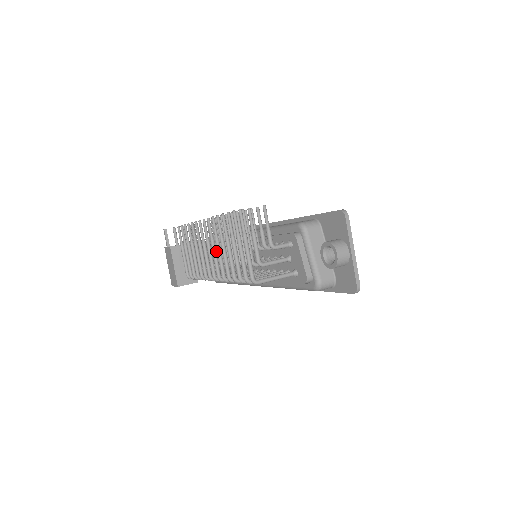
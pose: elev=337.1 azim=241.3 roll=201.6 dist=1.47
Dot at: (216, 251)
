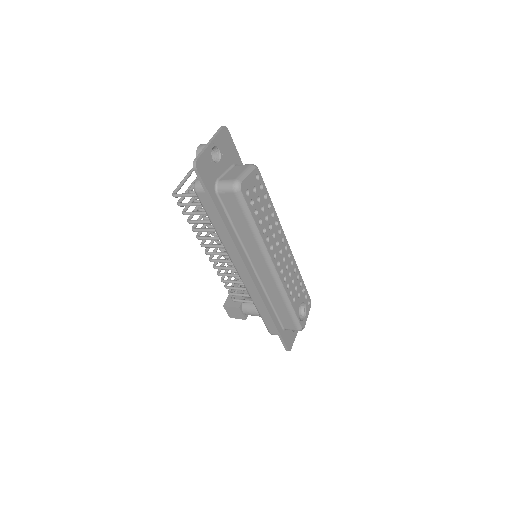
Dot at: occluded
